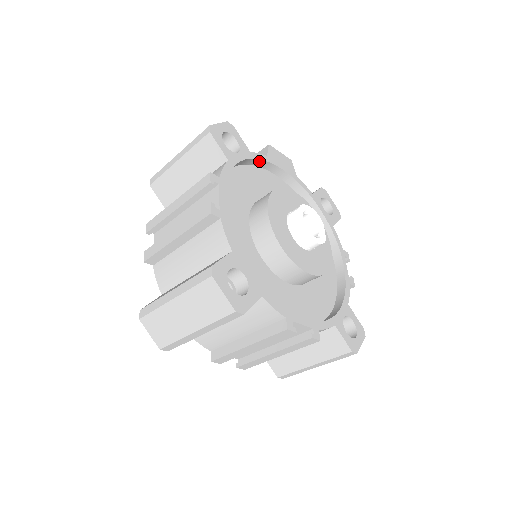
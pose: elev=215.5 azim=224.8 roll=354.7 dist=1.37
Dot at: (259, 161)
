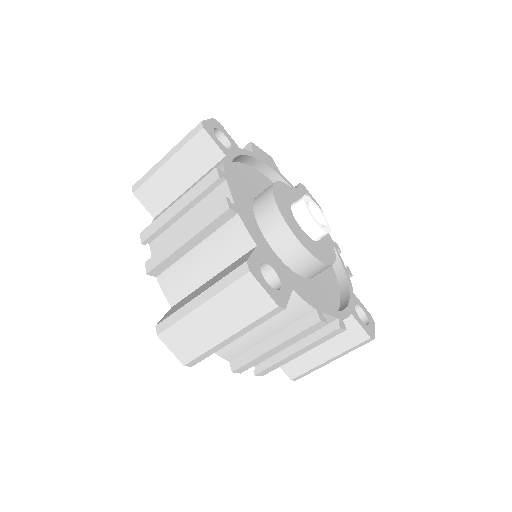
Dot at: (247, 158)
